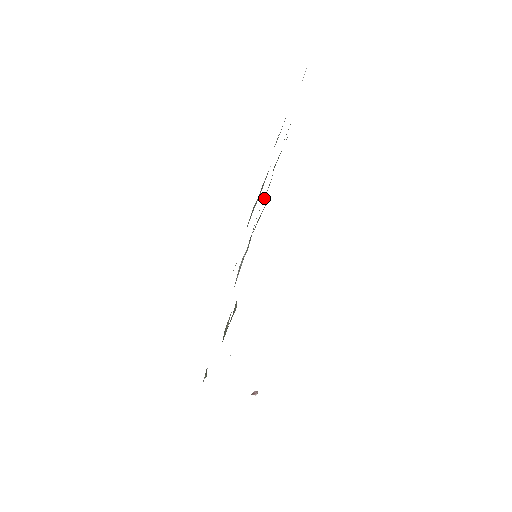
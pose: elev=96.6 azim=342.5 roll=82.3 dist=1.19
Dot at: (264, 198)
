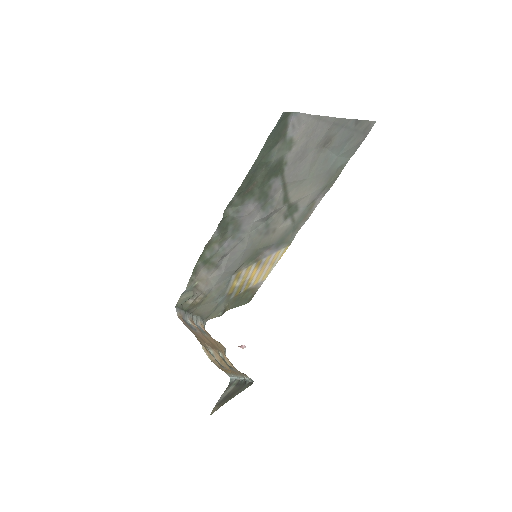
Dot at: (236, 224)
